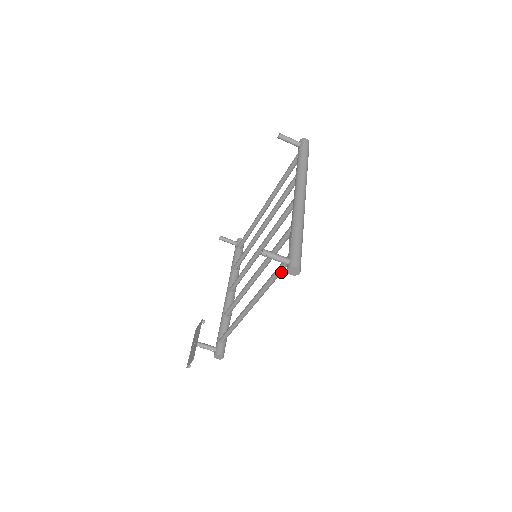
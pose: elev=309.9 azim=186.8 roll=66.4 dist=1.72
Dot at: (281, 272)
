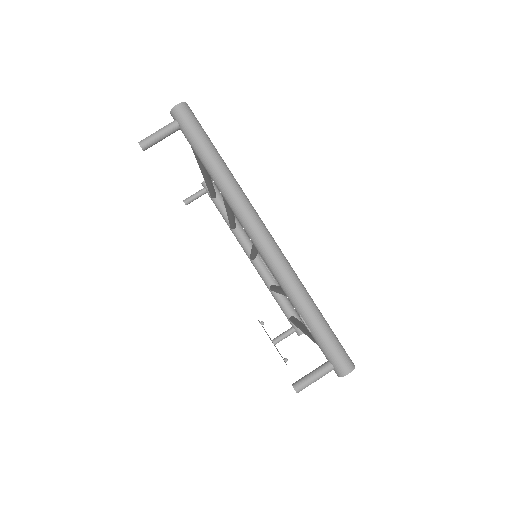
Dot at: occluded
